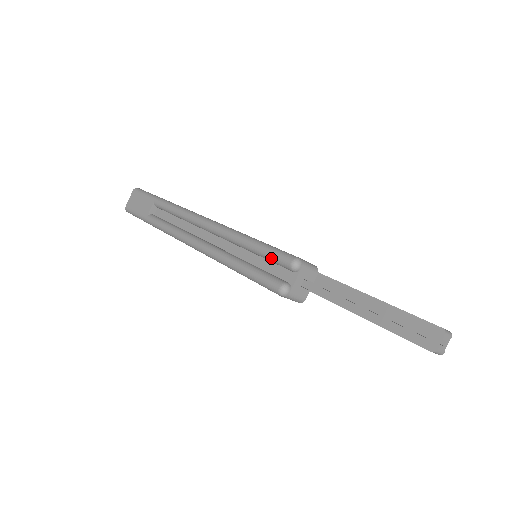
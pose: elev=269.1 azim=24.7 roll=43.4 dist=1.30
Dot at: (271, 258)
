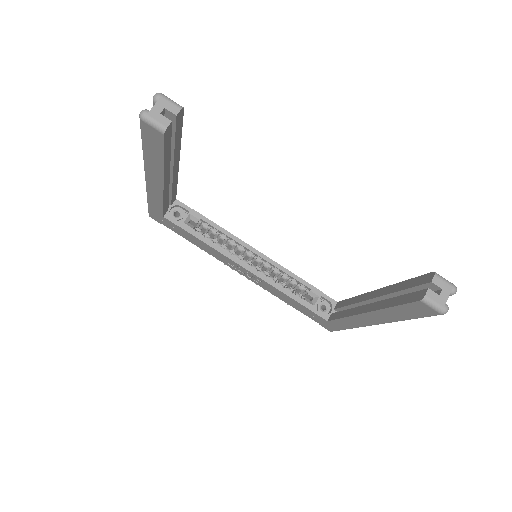
Dot at: occluded
